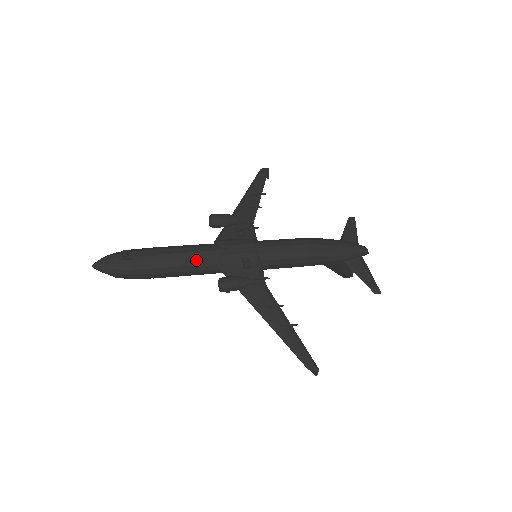
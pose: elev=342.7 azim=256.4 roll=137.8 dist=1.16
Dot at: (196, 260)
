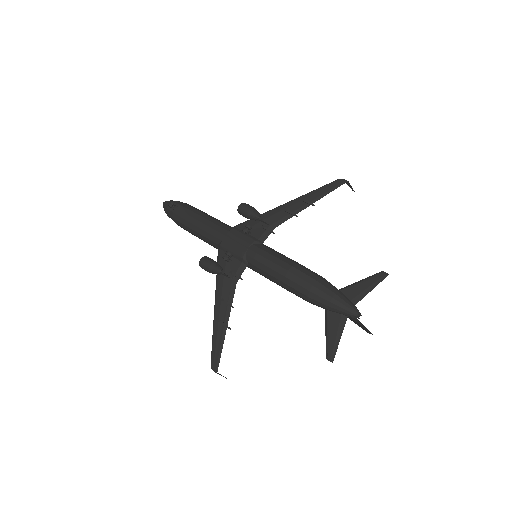
Dot at: (207, 233)
